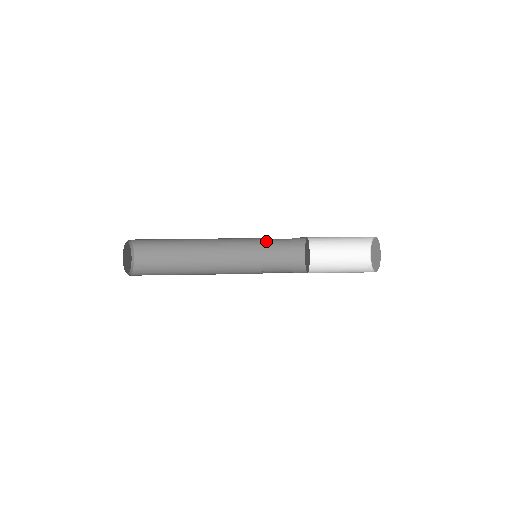
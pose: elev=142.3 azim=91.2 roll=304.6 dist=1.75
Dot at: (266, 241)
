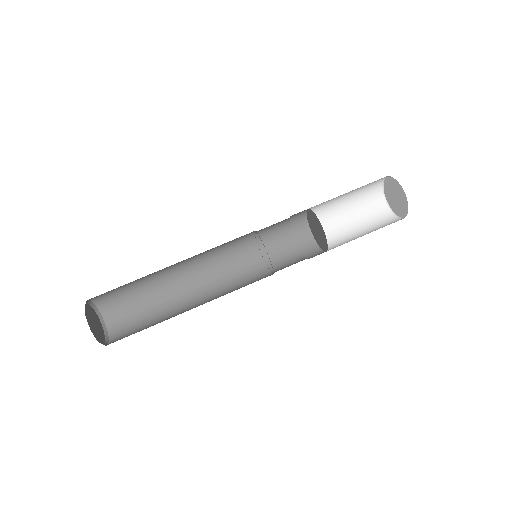
Dot at: (260, 236)
